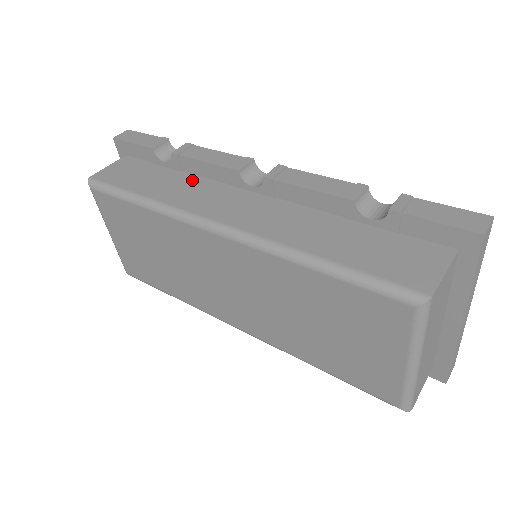
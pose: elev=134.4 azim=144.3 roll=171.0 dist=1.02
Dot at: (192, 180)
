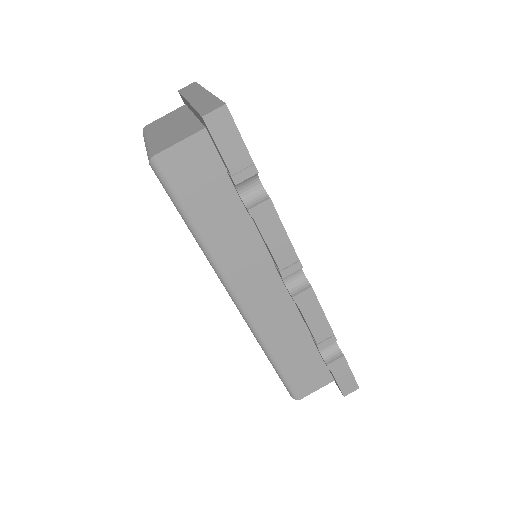
Dot at: (249, 233)
